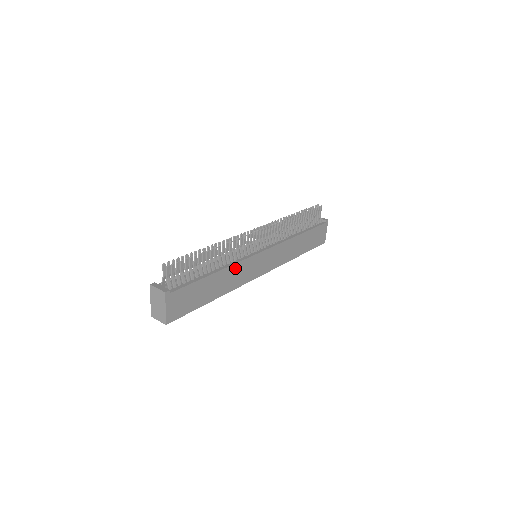
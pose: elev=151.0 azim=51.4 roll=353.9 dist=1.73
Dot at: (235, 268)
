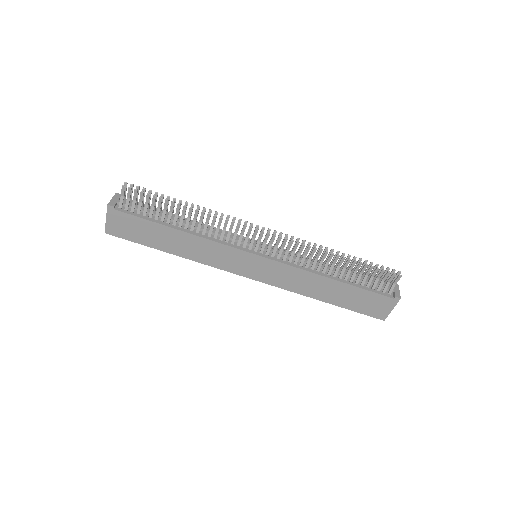
Dot at: (207, 243)
